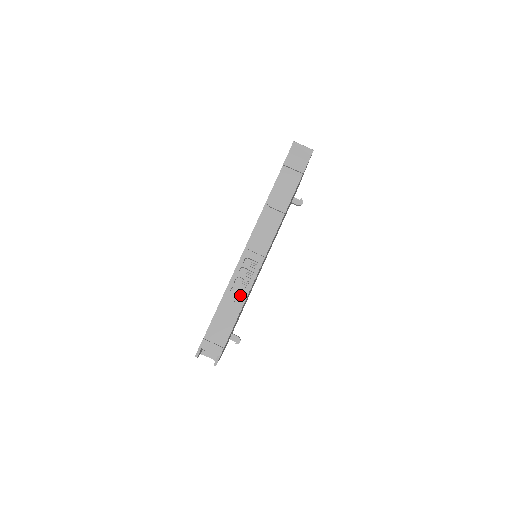
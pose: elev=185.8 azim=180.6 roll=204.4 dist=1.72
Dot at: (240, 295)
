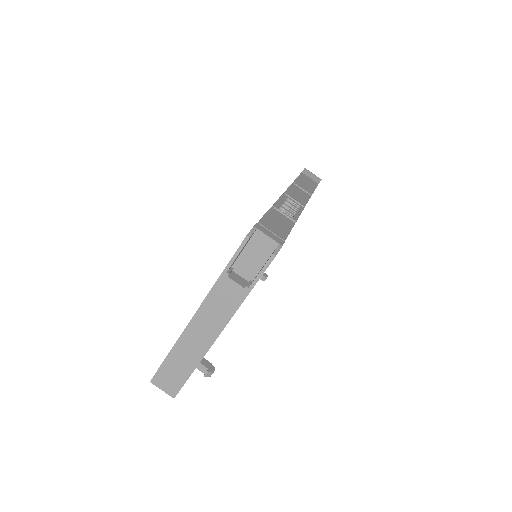
Dot at: (290, 214)
